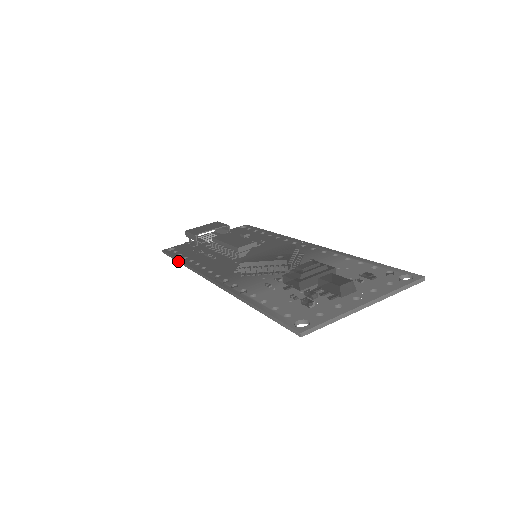
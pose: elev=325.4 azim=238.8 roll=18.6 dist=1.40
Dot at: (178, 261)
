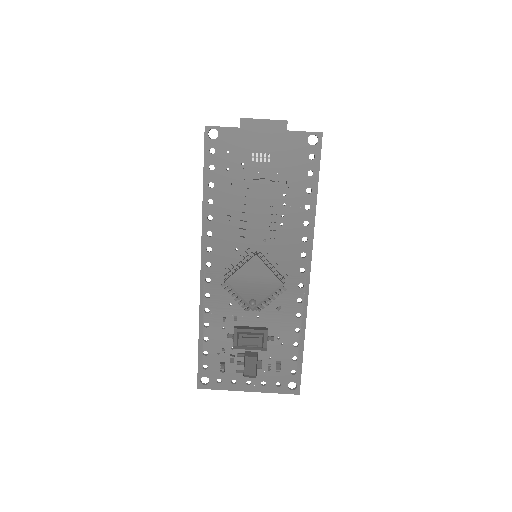
Dot at: (203, 183)
